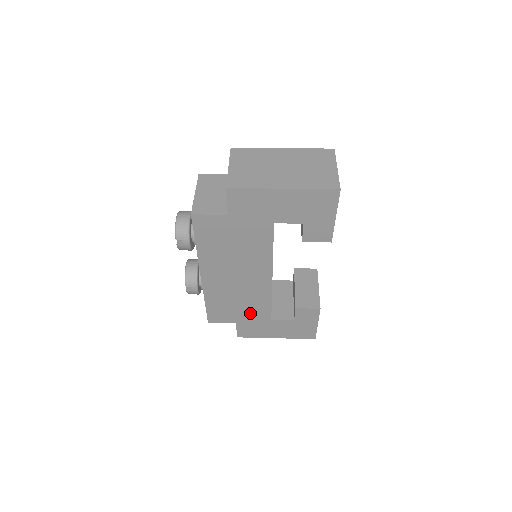
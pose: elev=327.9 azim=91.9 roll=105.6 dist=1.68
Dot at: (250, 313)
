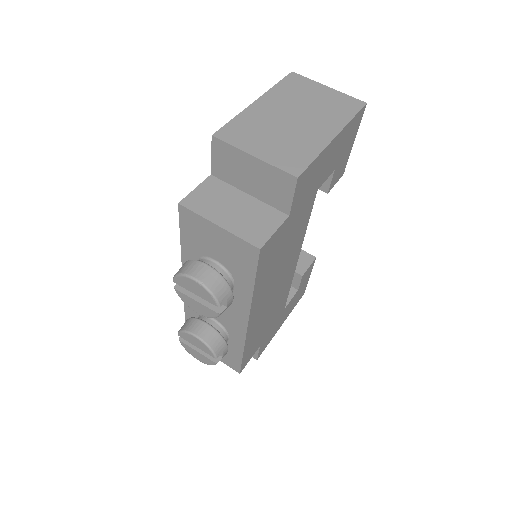
Dot at: (272, 321)
